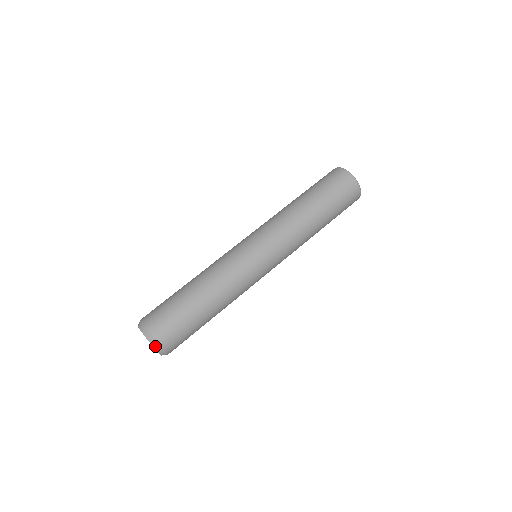
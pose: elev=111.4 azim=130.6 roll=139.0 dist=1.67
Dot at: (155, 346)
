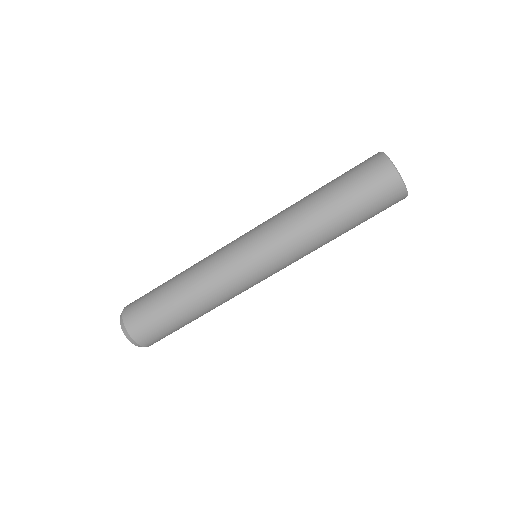
Dot at: (125, 333)
